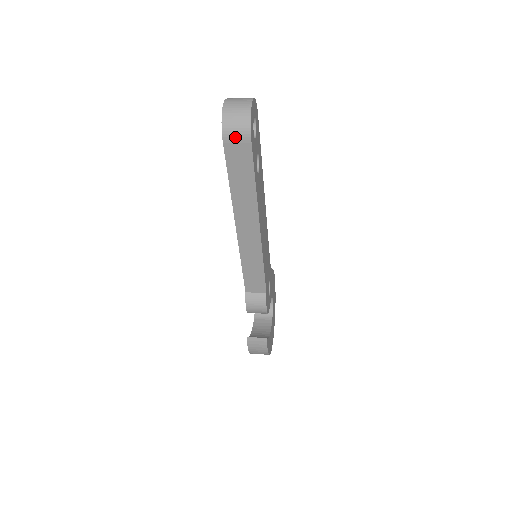
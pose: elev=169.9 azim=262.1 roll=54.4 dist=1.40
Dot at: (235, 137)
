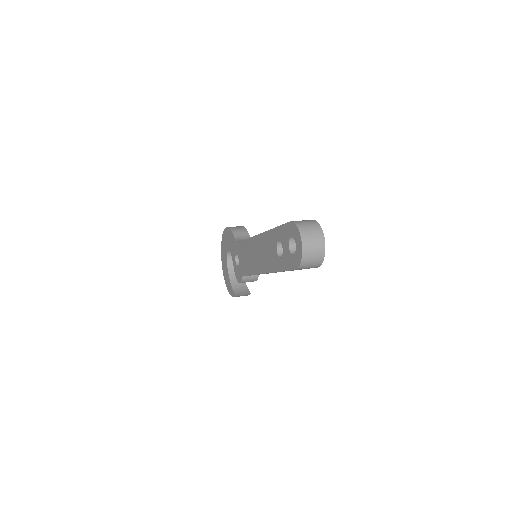
Dot at: (307, 268)
